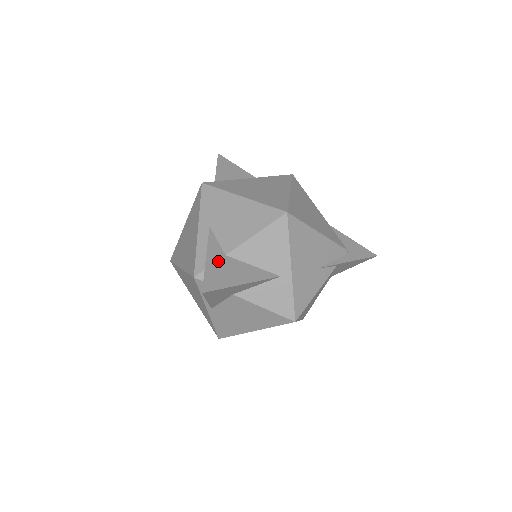
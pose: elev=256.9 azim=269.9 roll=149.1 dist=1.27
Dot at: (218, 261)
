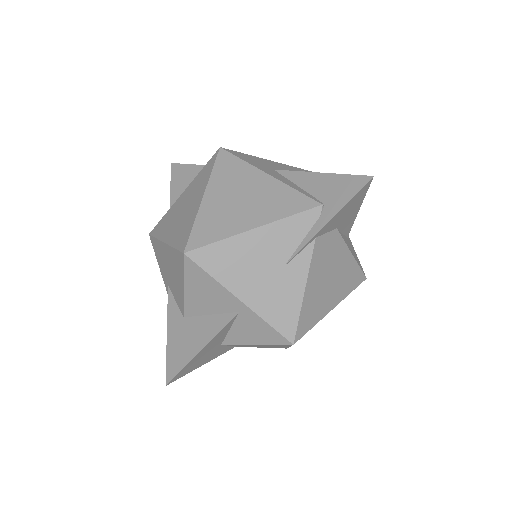
Dot at: (177, 331)
